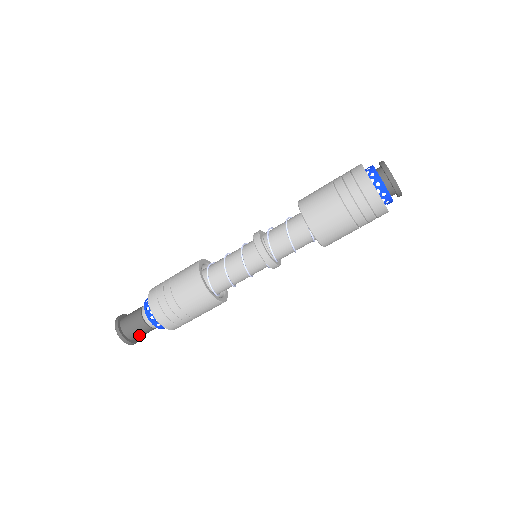
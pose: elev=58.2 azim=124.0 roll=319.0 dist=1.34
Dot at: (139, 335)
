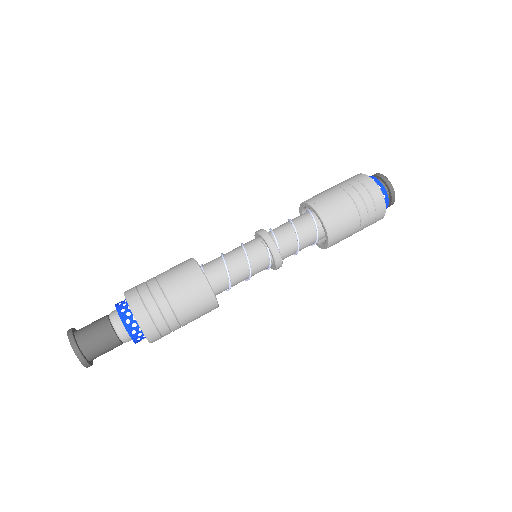
Dot at: (95, 344)
